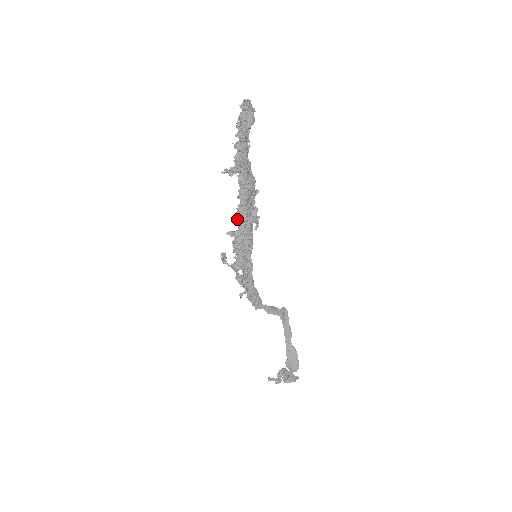
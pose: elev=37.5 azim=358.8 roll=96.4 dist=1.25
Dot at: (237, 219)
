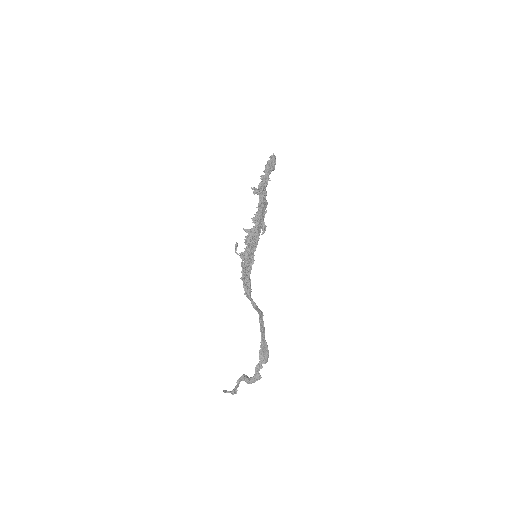
Dot at: (253, 222)
